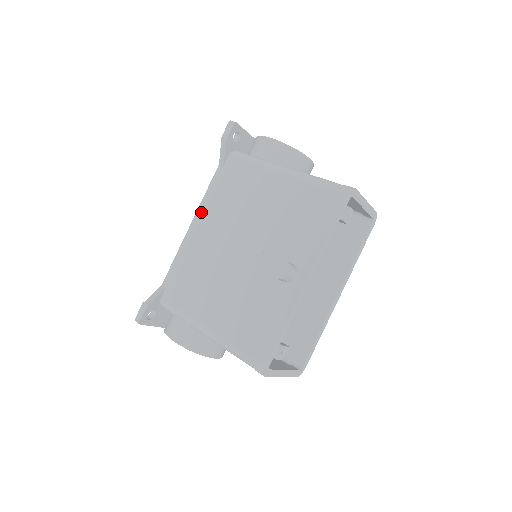
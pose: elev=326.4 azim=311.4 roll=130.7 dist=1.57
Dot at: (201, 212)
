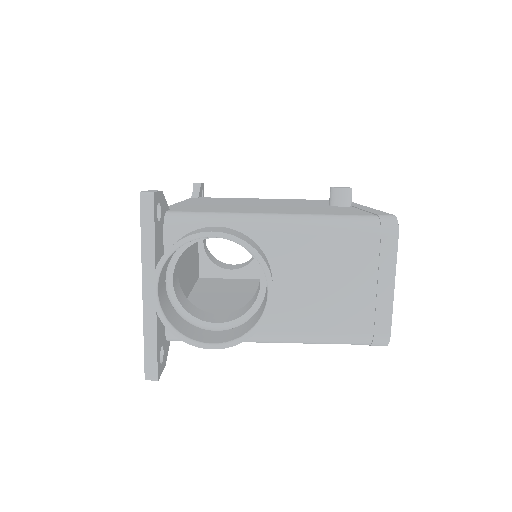
Dot at: occluded
